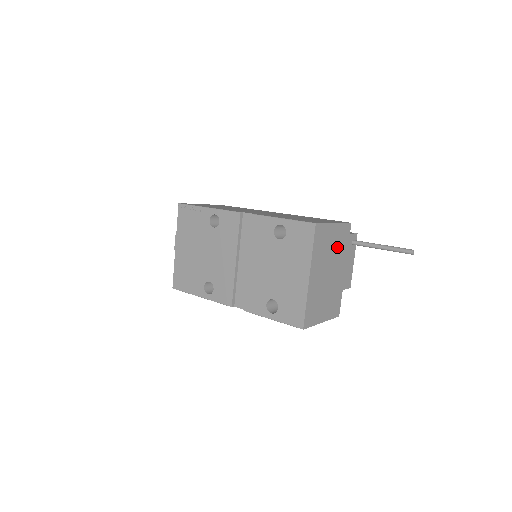
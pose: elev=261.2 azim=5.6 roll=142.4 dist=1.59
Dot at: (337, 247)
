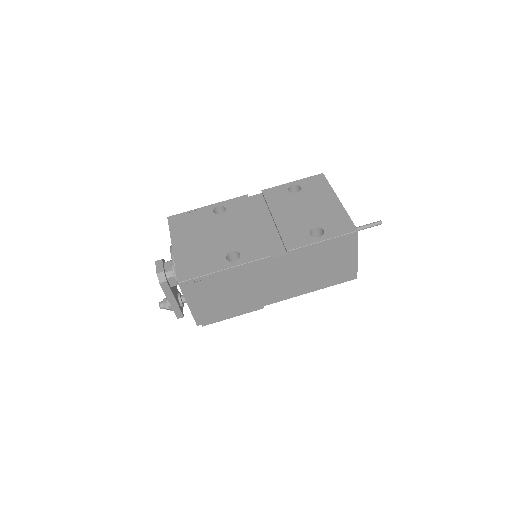
Dot at: occluded
